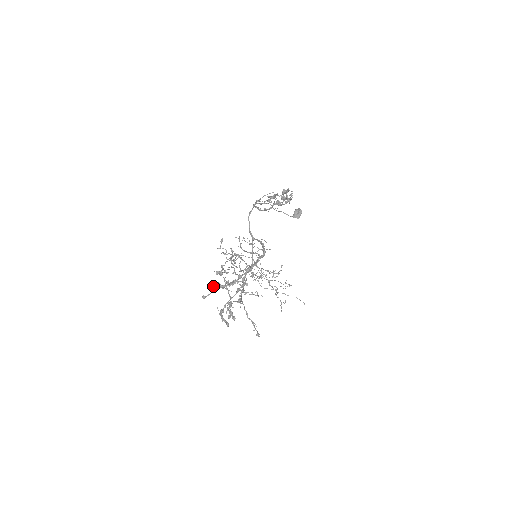
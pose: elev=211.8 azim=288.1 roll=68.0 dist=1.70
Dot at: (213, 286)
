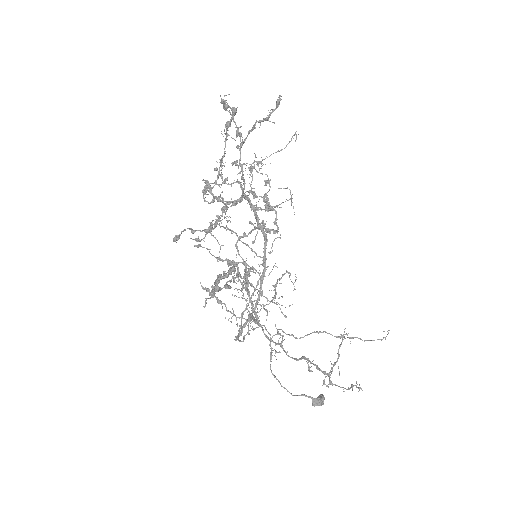
Dot at: (192, 232)
